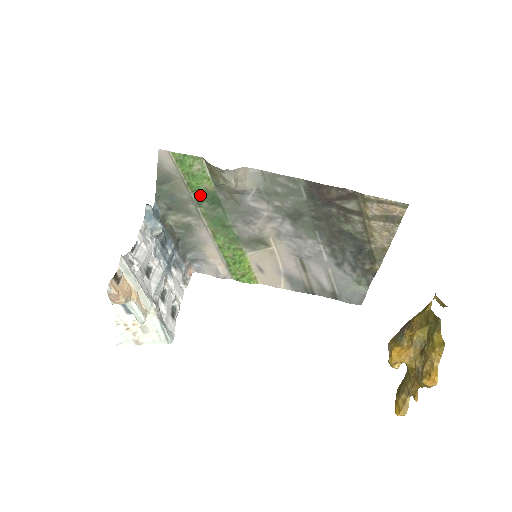
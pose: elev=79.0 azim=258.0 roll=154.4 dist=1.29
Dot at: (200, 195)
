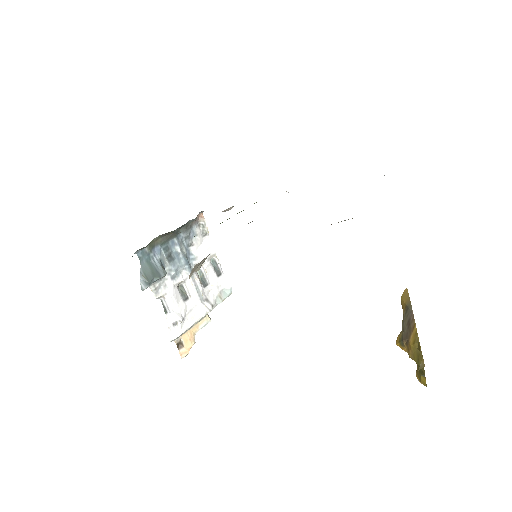
Dot at: occluded
